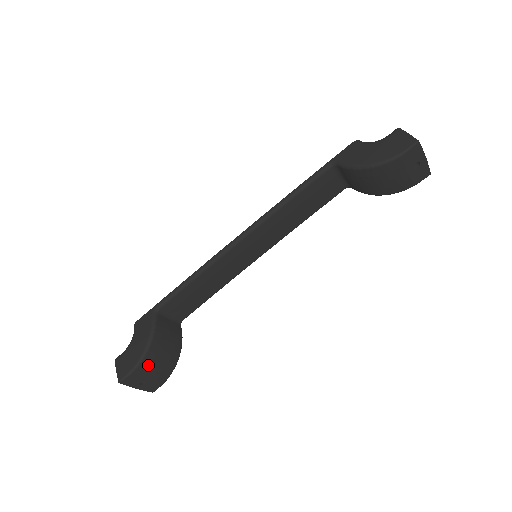
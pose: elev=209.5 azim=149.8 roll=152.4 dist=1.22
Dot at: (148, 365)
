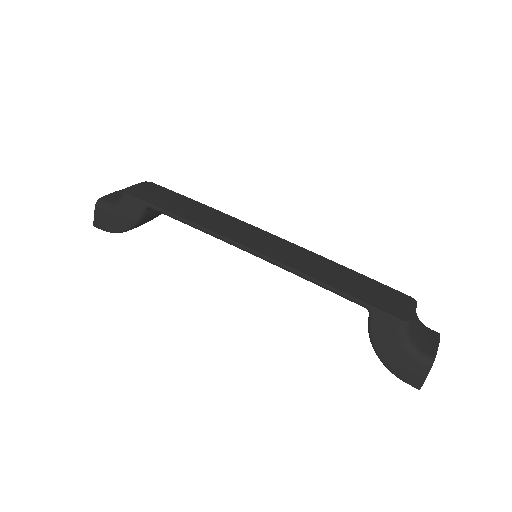
Dot at: occluded
